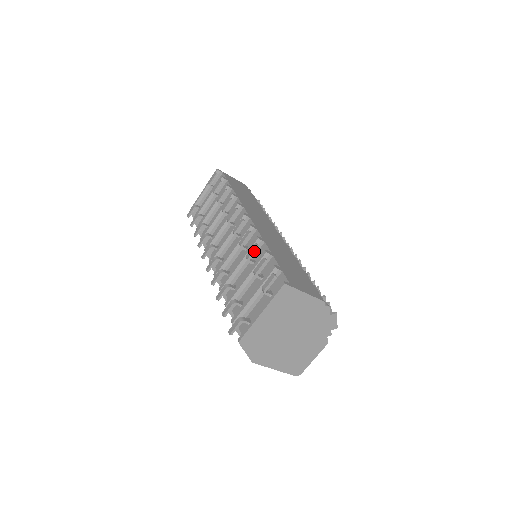
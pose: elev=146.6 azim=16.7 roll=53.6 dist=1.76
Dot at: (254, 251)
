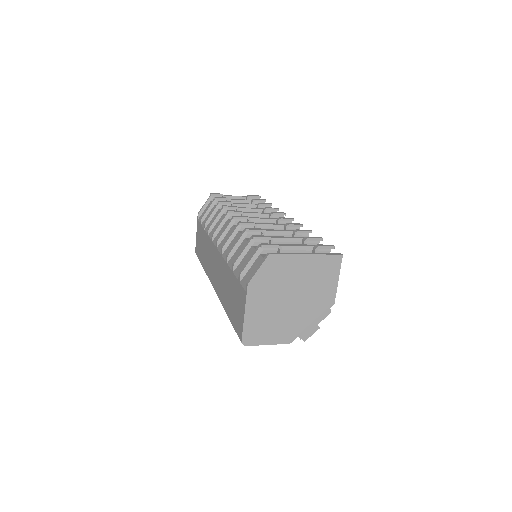
Dot at: (307, 232)
